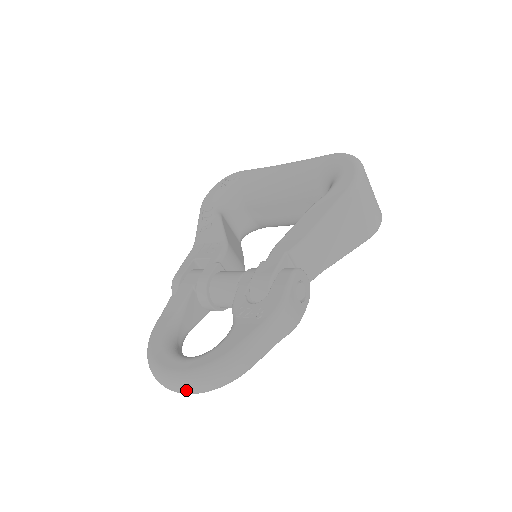
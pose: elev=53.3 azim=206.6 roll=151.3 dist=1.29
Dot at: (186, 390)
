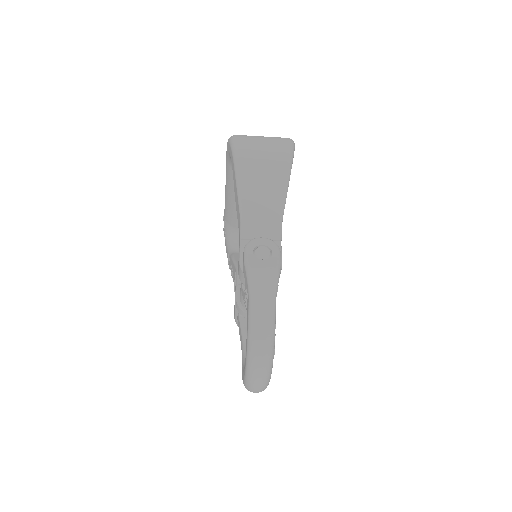
Dot at: (257, 383)
